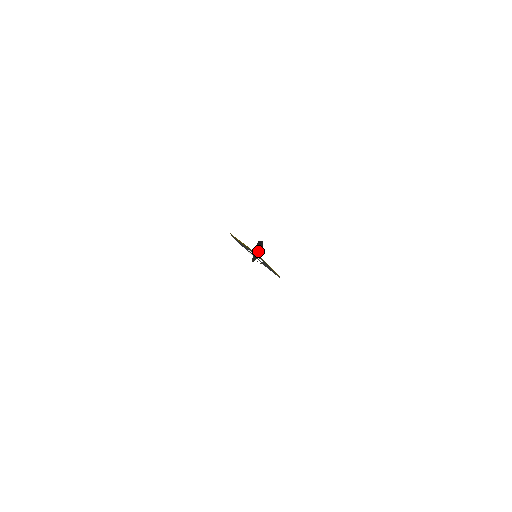
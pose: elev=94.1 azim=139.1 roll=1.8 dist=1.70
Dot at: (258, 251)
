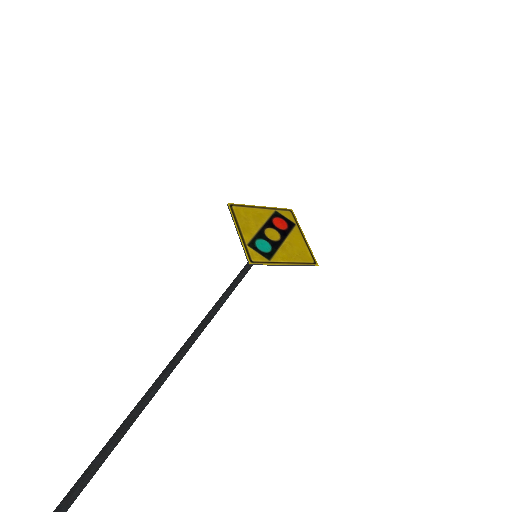
Dot at: (139, 412)
